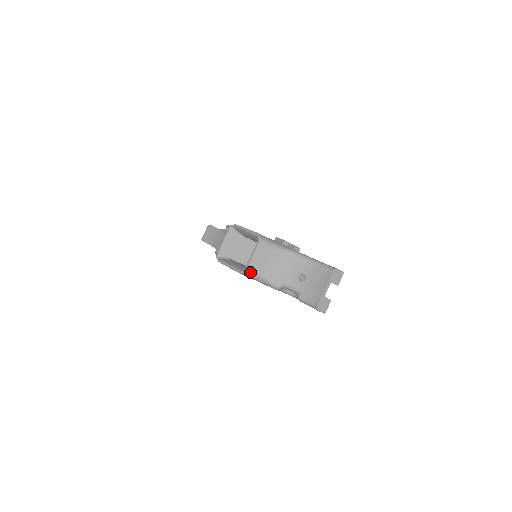
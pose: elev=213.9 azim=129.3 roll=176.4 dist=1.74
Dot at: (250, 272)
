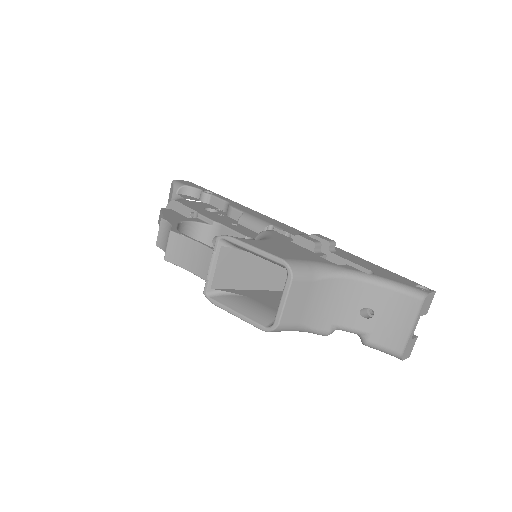
Dot at: (283, 328)
